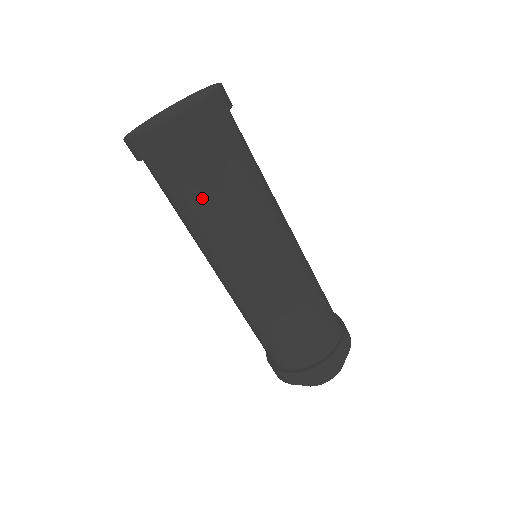
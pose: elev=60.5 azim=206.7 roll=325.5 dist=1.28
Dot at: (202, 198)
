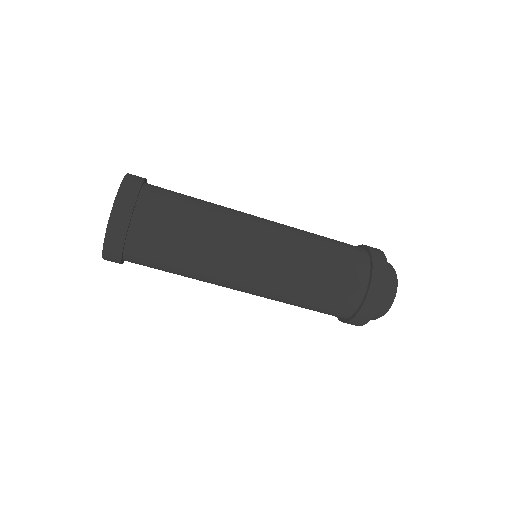
Dot at: (169, 264)
